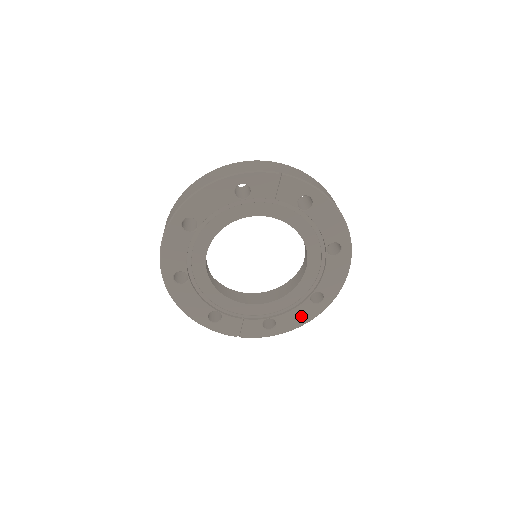
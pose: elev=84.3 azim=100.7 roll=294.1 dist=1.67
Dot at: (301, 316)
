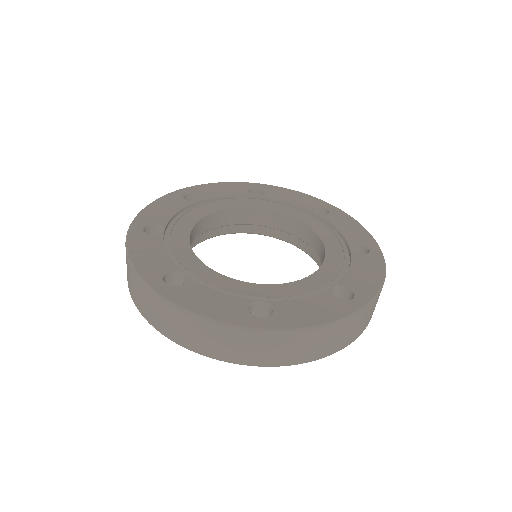
Dot at: (215, 306)
